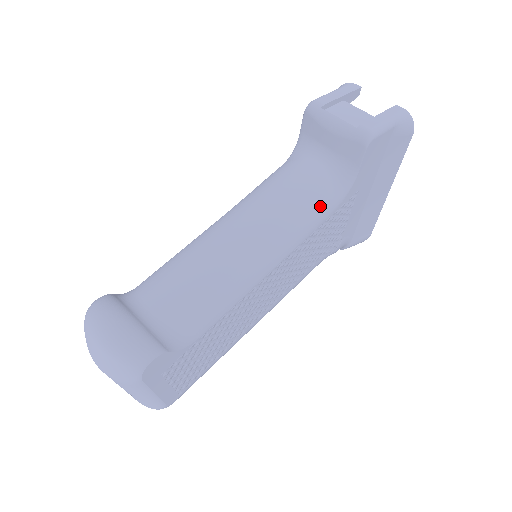
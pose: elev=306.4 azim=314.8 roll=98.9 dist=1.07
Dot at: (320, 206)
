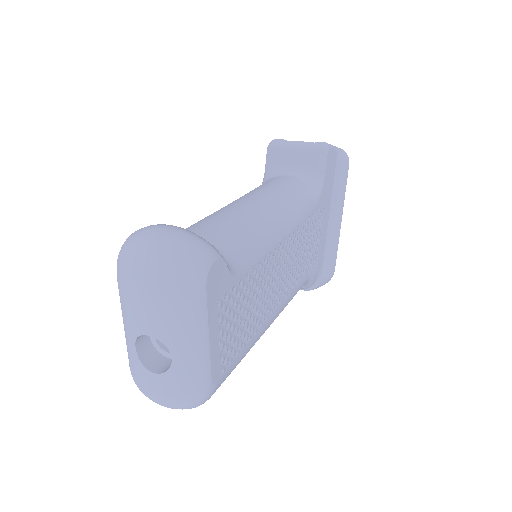
Dot at: (305, 198)
